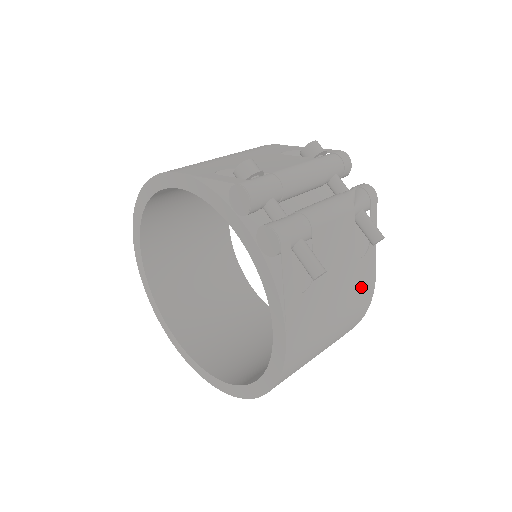
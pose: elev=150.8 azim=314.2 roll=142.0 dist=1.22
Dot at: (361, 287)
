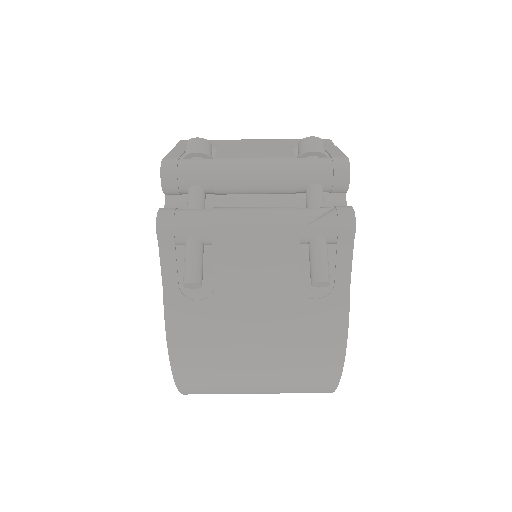
Dot at: (313, 337)
